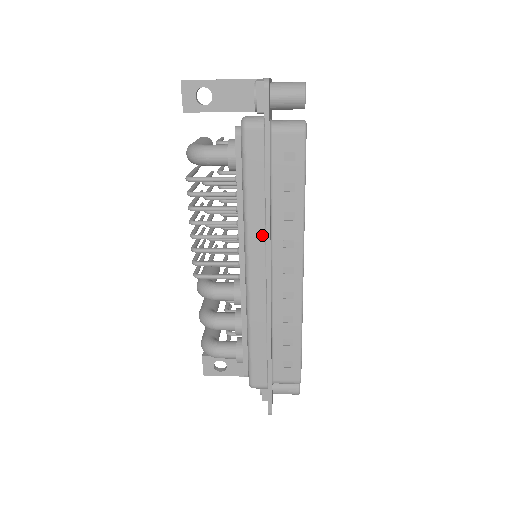
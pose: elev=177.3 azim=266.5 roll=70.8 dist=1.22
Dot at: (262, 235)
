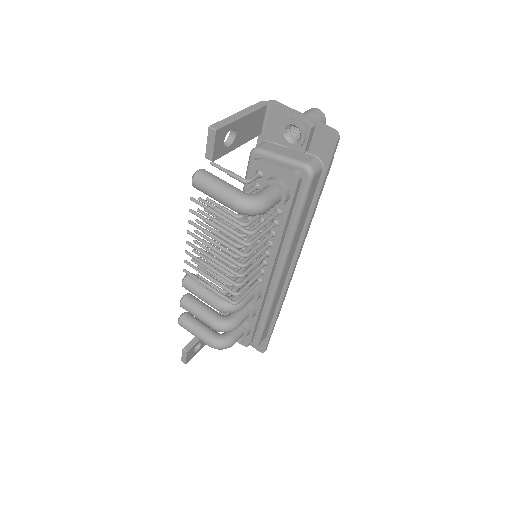
Dot at: (296, 246)
